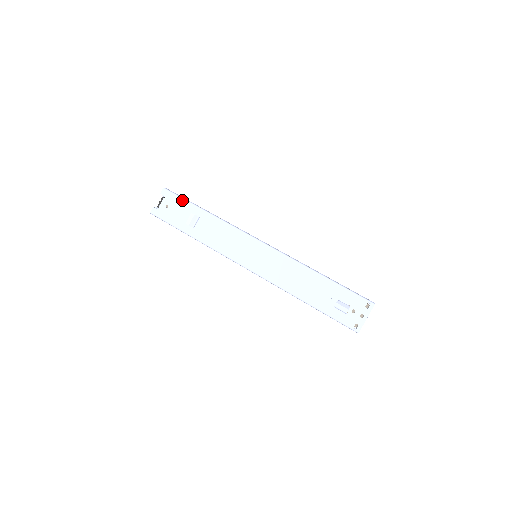
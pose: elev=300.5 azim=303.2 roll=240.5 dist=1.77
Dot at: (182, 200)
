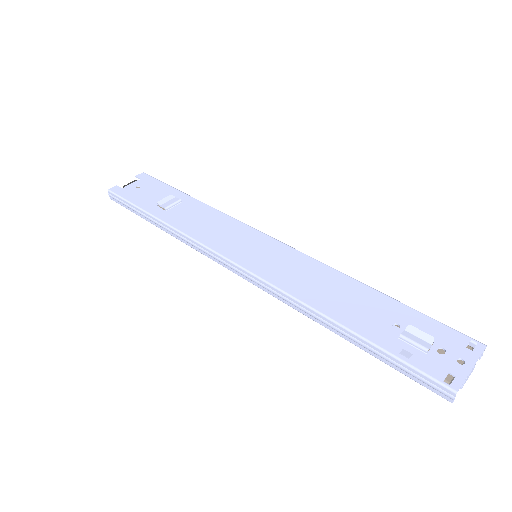
Dot at: (164, 184)
